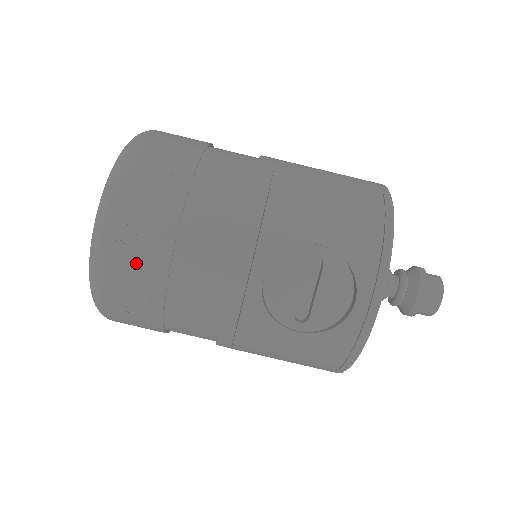
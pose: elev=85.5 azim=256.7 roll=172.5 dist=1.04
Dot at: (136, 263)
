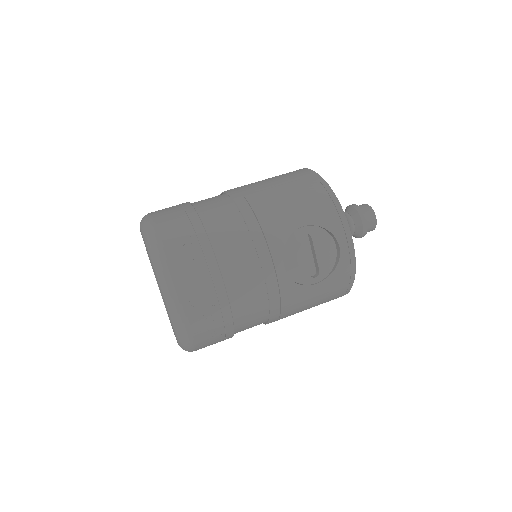
Dot at: (205, 302)
